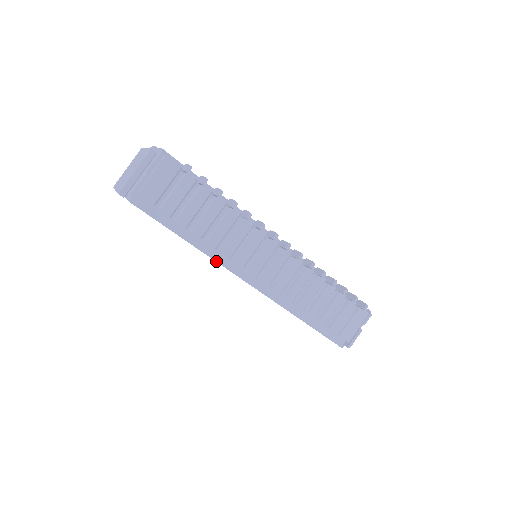
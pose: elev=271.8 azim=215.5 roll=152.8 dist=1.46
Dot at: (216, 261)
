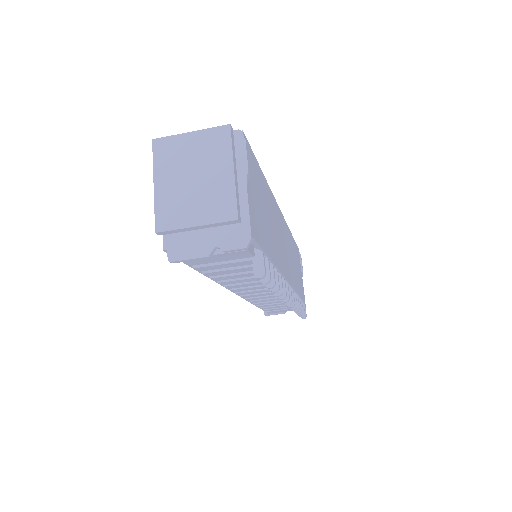
Dot at: occluded
